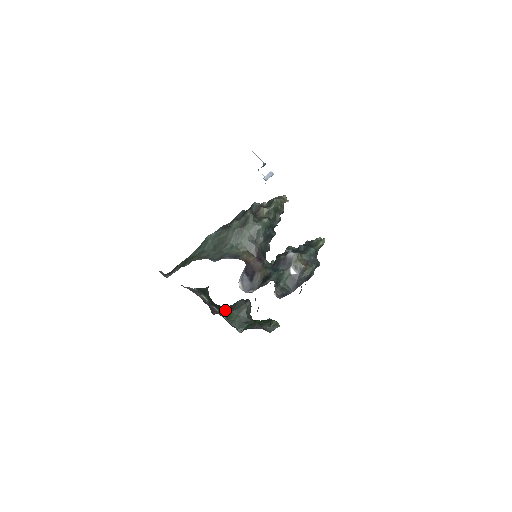
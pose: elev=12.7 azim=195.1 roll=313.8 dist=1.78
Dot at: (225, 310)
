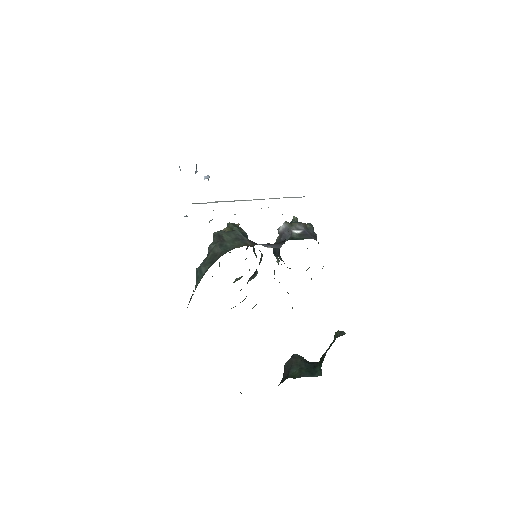
Dot at: (282, 382)
